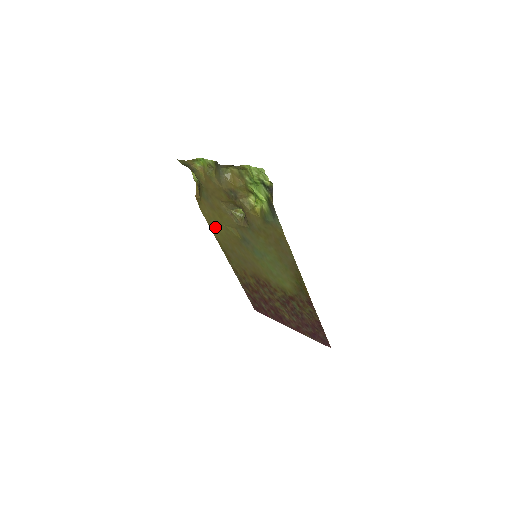
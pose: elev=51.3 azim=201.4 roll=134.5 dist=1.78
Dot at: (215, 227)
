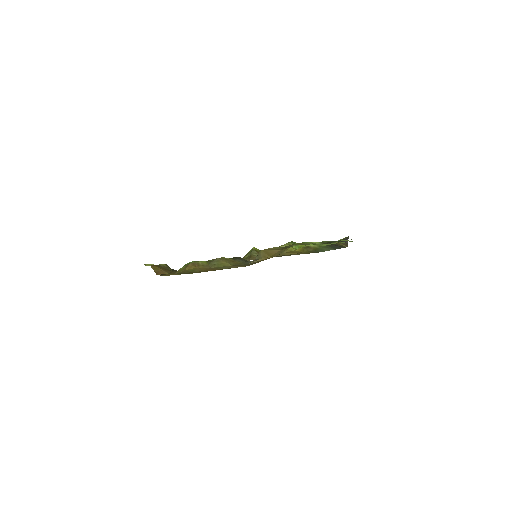
Dot at: occluded
